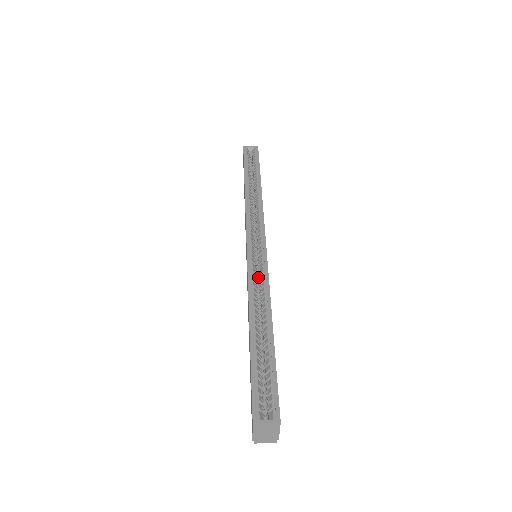
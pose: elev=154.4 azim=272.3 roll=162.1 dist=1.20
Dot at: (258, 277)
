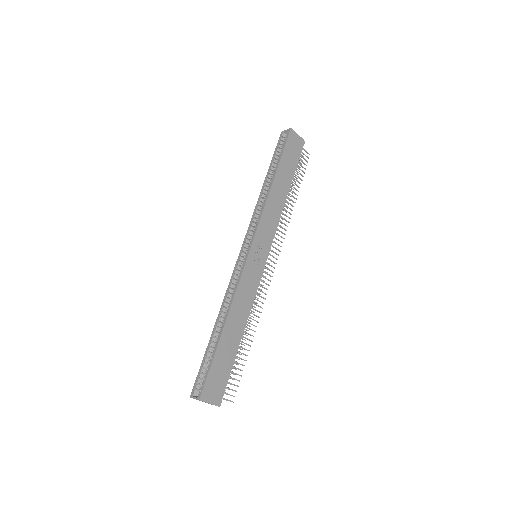
Dot at: occluded
